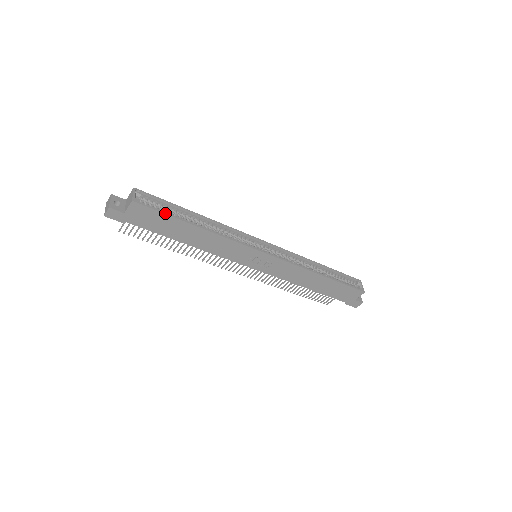
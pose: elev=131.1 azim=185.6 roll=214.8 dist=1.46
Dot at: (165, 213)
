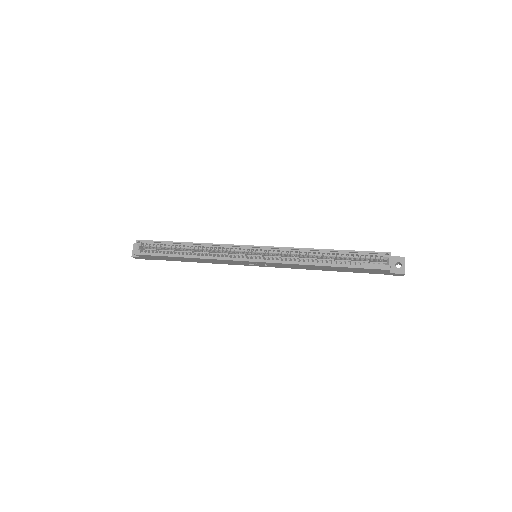
Dot at: (157, 255)
